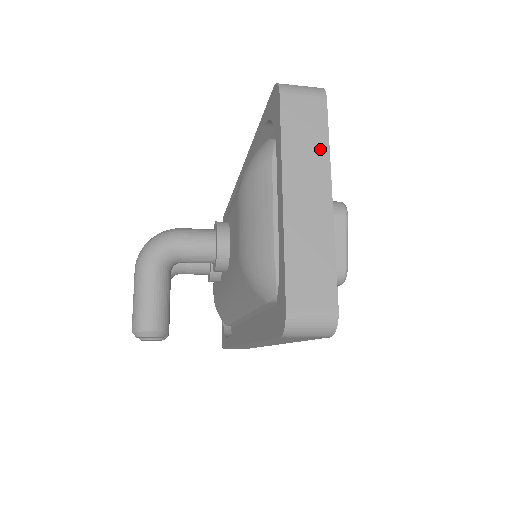
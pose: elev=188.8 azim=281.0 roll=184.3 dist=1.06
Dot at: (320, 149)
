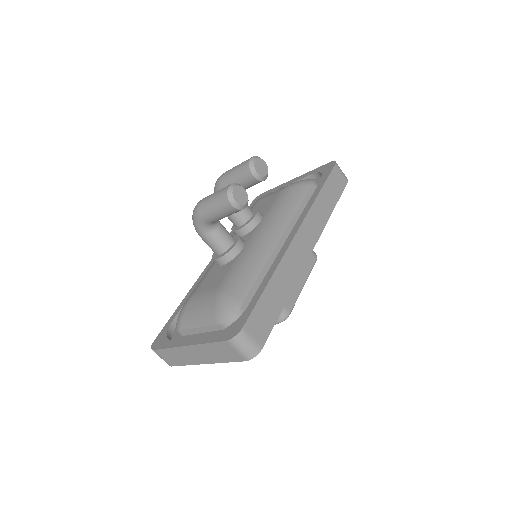
Dot at: occluded
